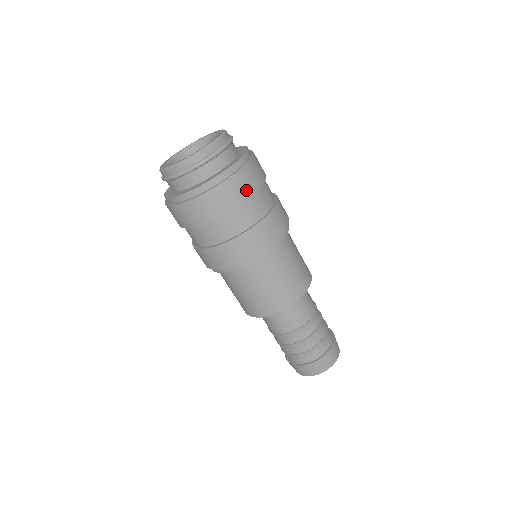
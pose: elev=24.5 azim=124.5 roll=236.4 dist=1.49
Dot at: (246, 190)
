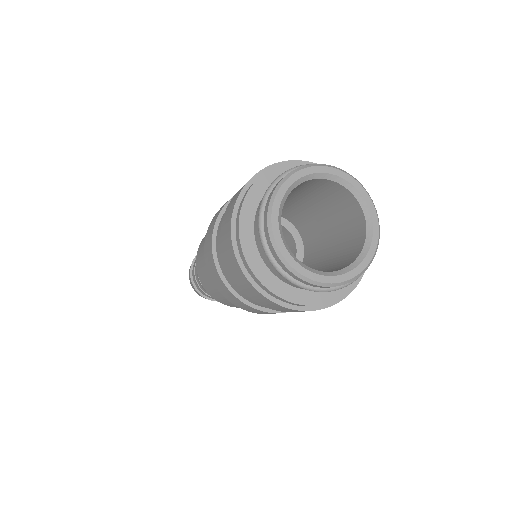
Dot at: occluded
